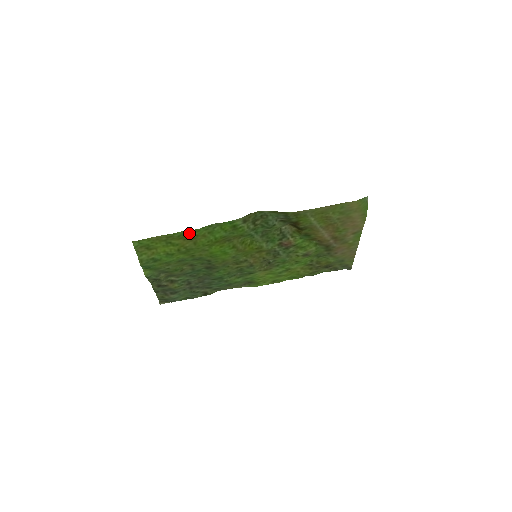
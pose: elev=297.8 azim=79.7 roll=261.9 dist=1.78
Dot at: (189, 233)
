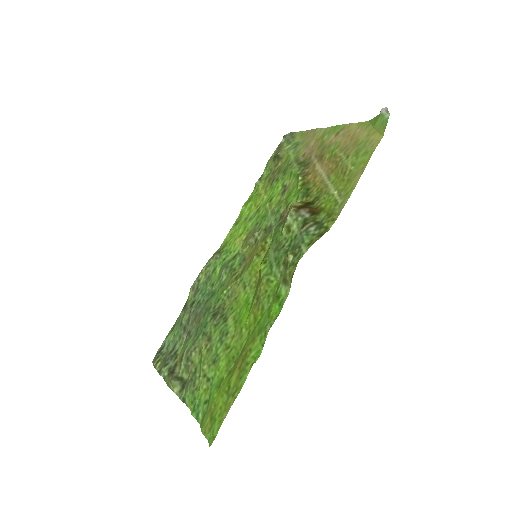
Dot at: (248, 364)
